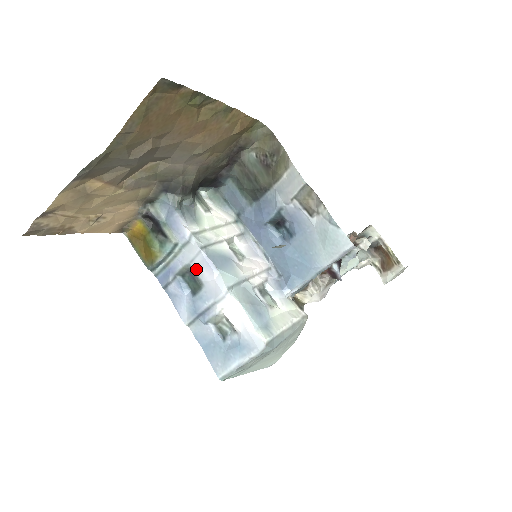
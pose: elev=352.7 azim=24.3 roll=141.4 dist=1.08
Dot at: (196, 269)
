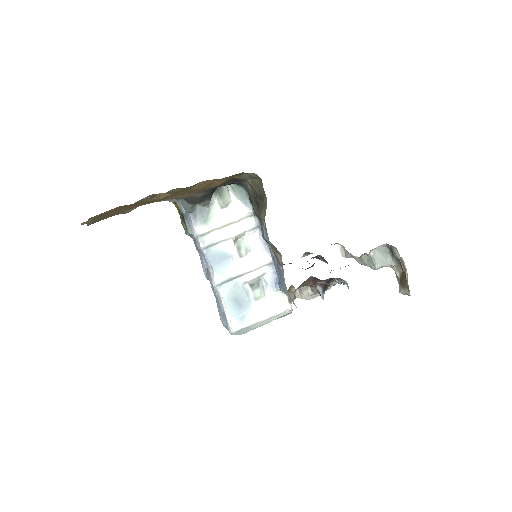
Dot at: (204, 257)
